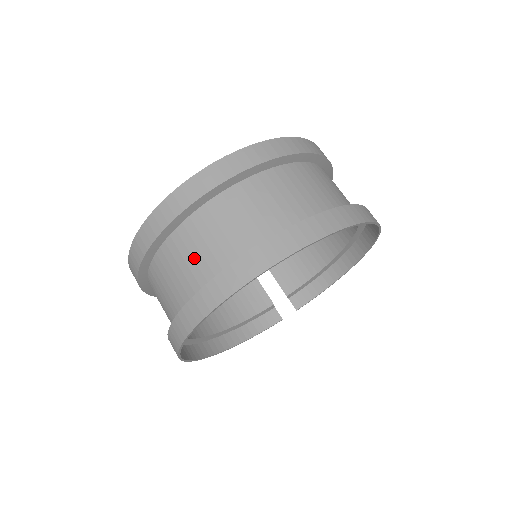
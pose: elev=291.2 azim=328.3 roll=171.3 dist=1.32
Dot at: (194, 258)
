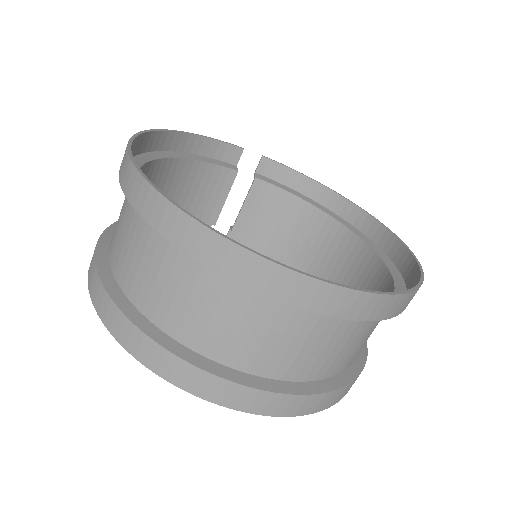
Dot at: (212, 320)
